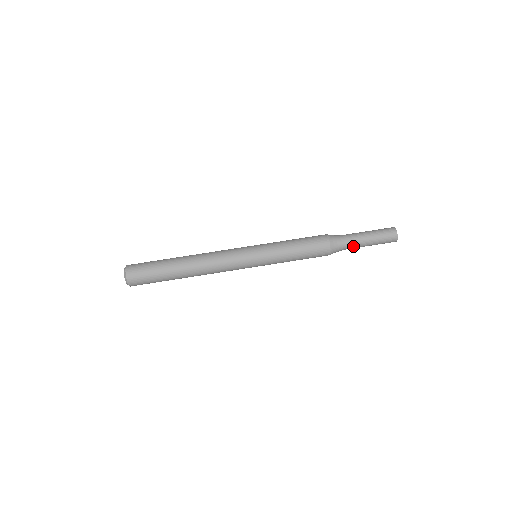
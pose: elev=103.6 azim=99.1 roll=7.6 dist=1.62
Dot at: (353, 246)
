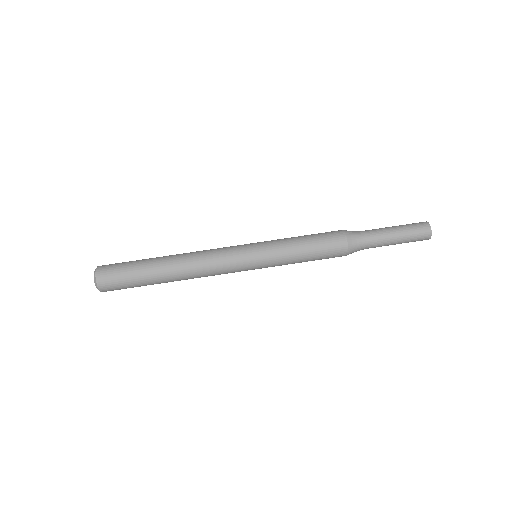
Dot at: (374, 247)
